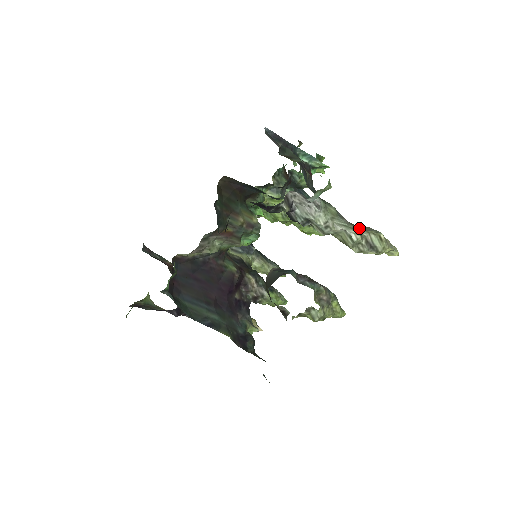
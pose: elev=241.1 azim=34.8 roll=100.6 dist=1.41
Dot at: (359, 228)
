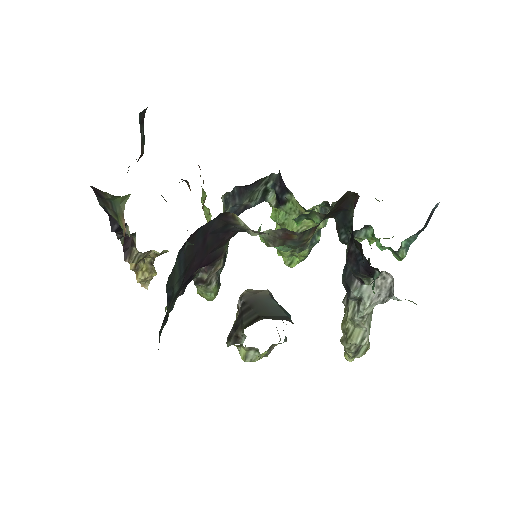
Dot at: occluded
